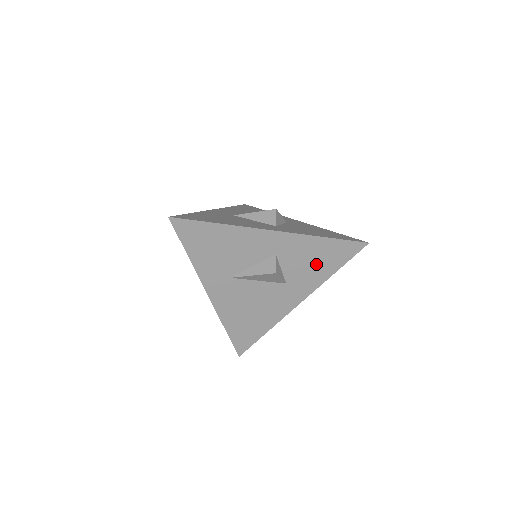
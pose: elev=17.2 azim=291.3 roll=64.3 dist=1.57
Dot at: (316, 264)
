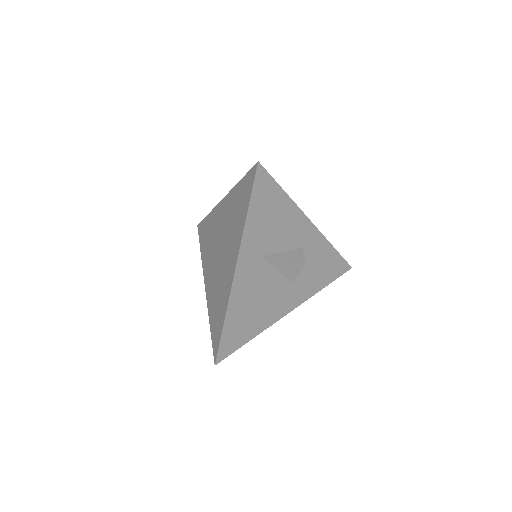
Dot at: (318, 272)
